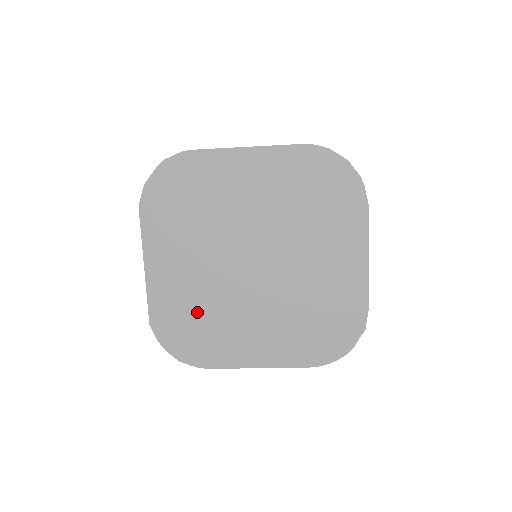
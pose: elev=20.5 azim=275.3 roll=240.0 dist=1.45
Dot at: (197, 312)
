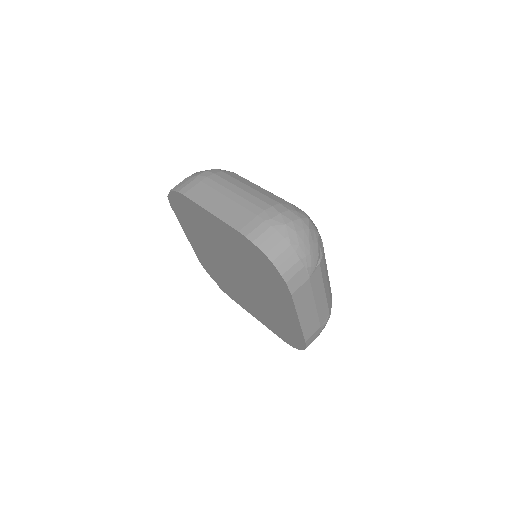
Dot at: (219, 275)
